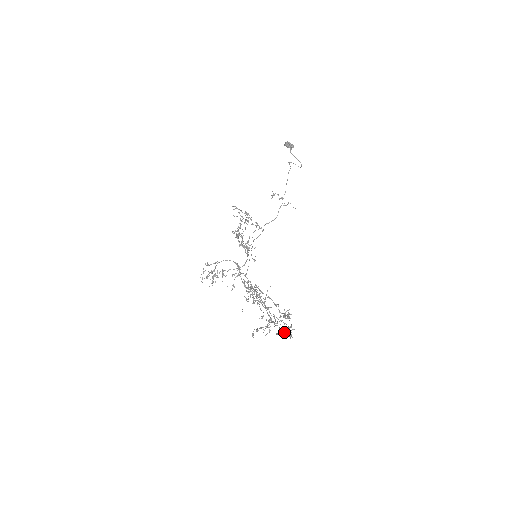
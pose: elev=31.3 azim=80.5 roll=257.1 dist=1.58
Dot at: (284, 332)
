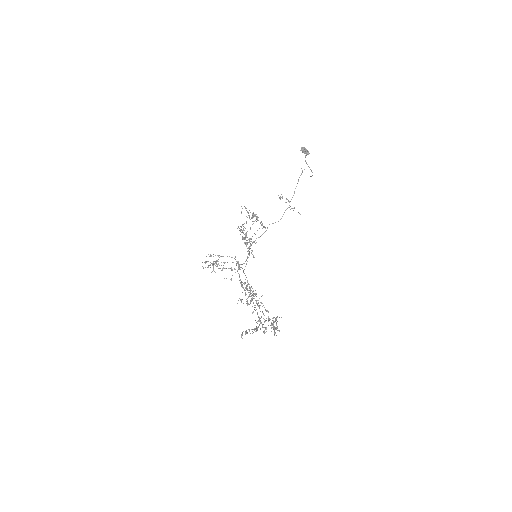
Dot at: occluded
